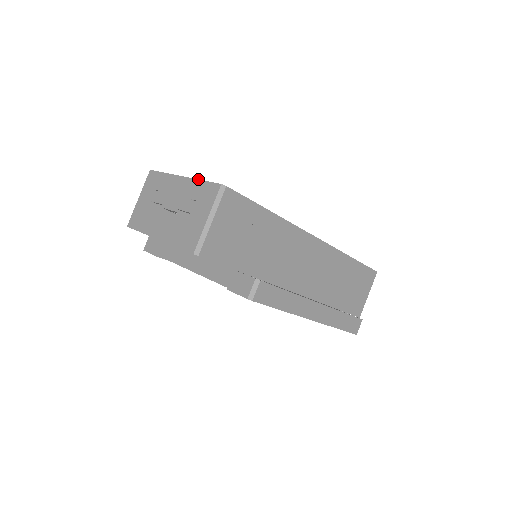
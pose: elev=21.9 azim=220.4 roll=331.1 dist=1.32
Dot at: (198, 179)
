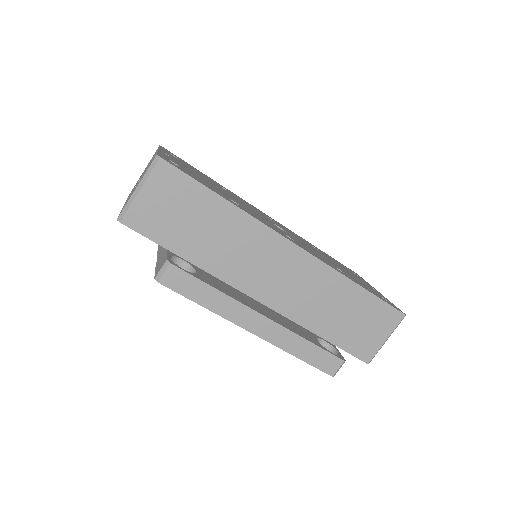
Dot at: (157, 151)
